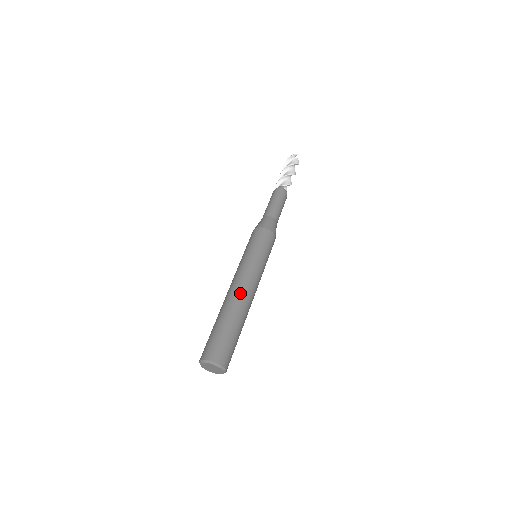
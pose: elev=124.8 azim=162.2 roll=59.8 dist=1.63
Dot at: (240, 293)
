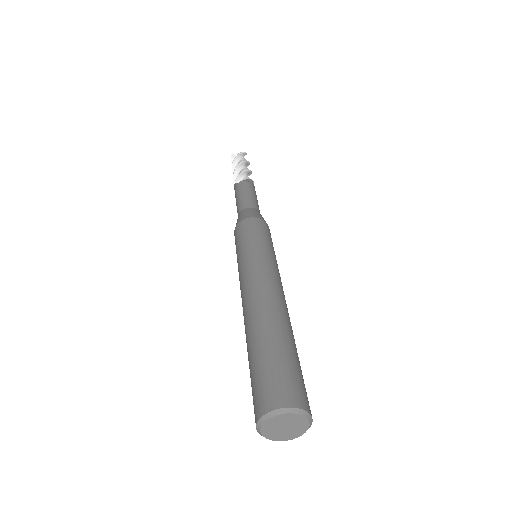
Dot at: (282, 300)
